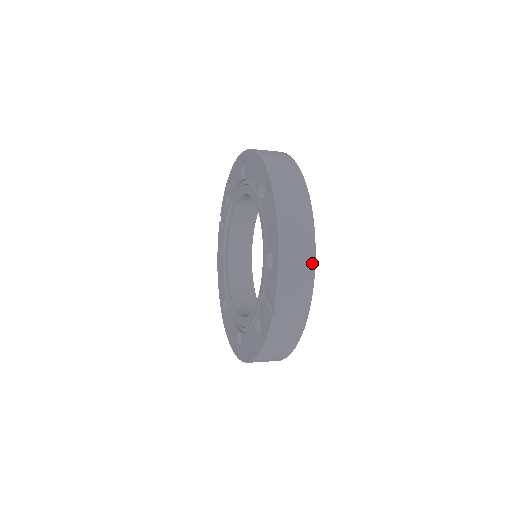
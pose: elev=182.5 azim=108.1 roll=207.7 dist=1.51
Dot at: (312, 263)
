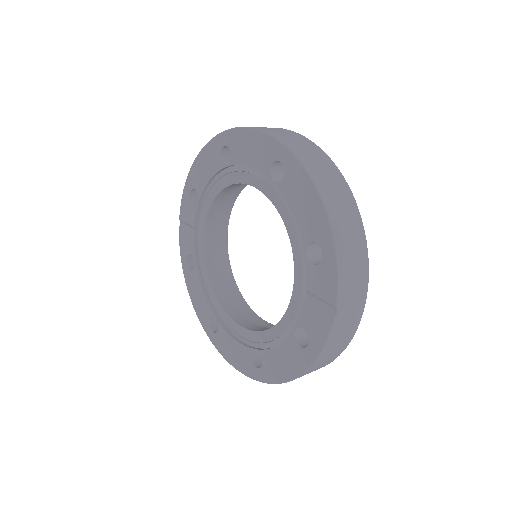
Dot at: (365, 246)
